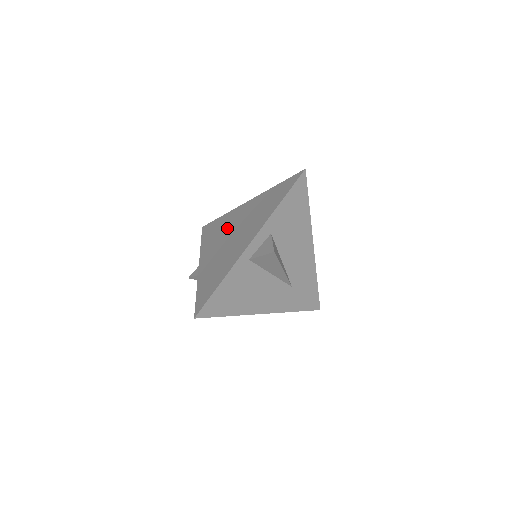
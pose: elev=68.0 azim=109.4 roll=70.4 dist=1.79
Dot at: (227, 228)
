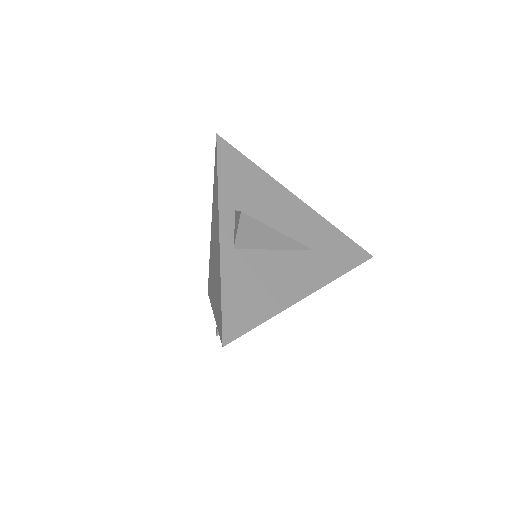
Dot at: (212, 259)
